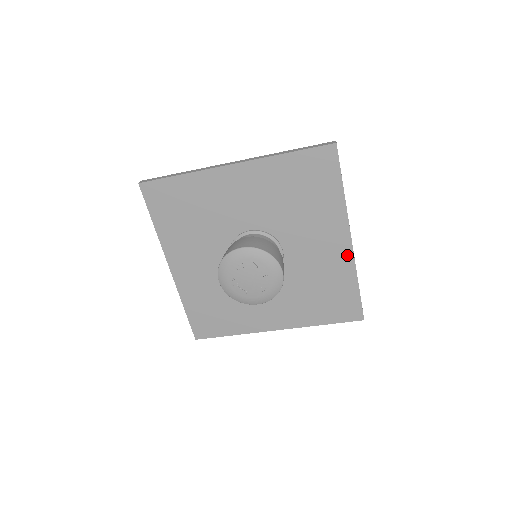
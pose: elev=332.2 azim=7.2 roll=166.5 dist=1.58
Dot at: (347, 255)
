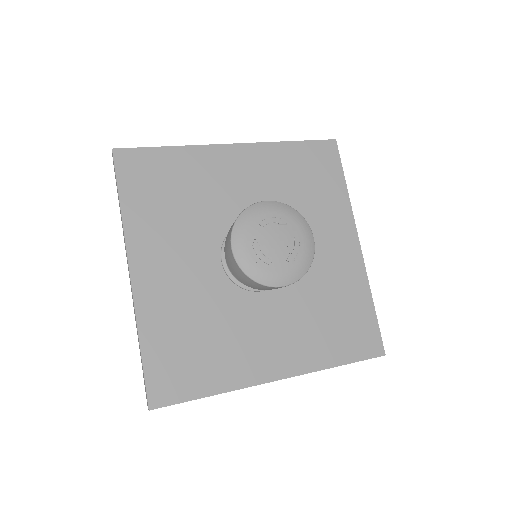
Dot at: (357, 262)
